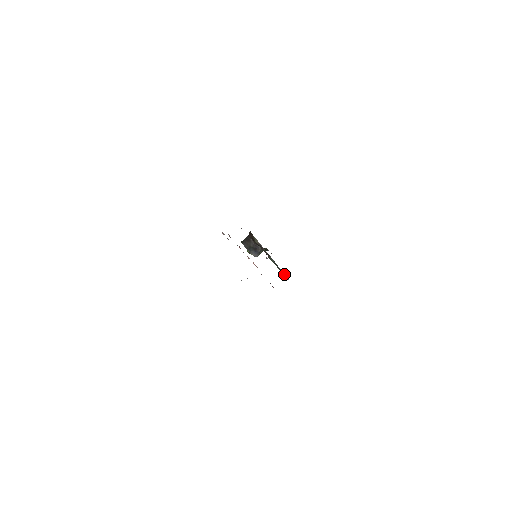
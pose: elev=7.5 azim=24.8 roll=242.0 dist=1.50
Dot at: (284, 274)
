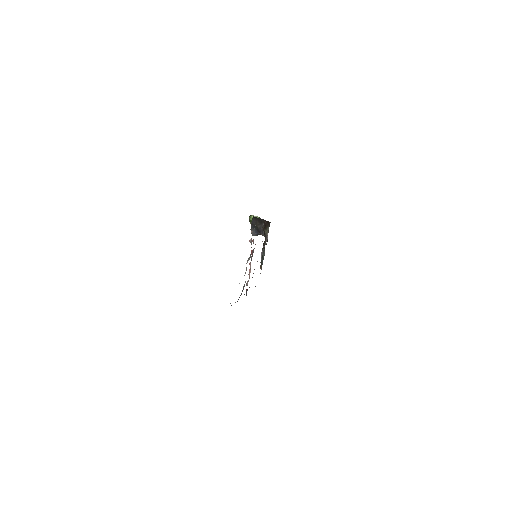
Dot at: (261, 268)
